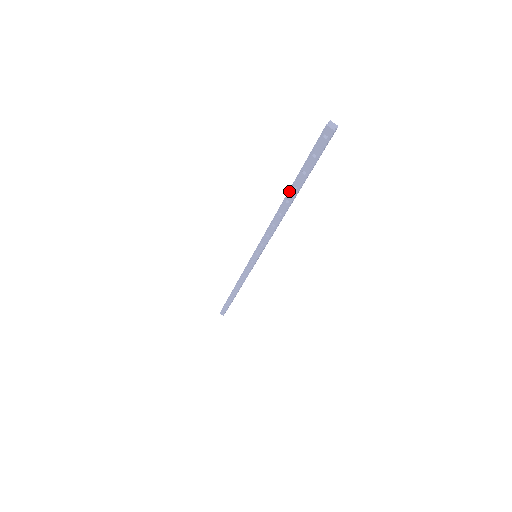
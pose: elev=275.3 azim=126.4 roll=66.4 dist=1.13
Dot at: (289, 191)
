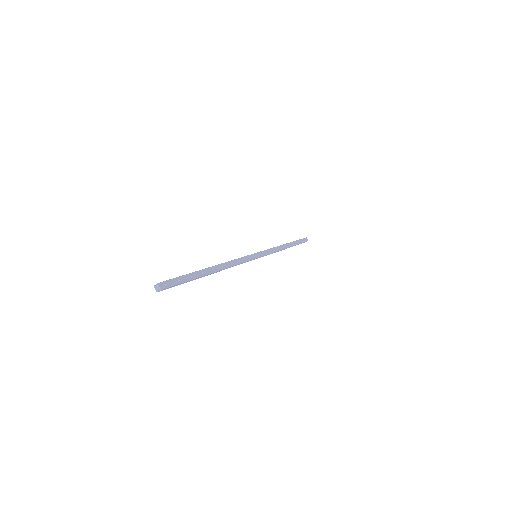
Dot at: occluded
